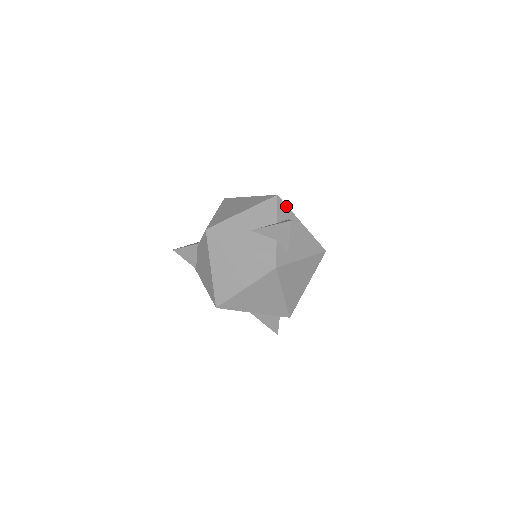
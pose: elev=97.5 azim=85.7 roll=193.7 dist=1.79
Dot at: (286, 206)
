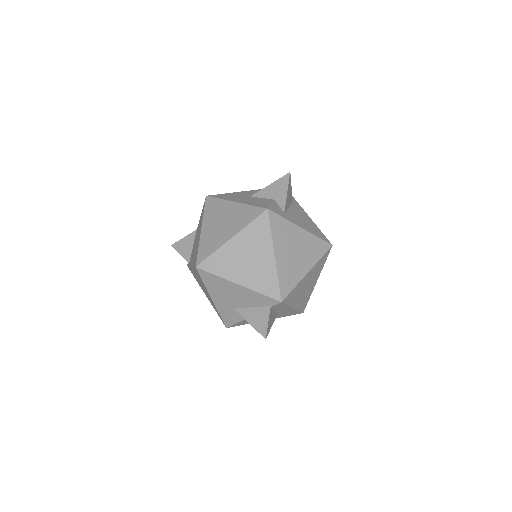
Dot at: (292, 196)
